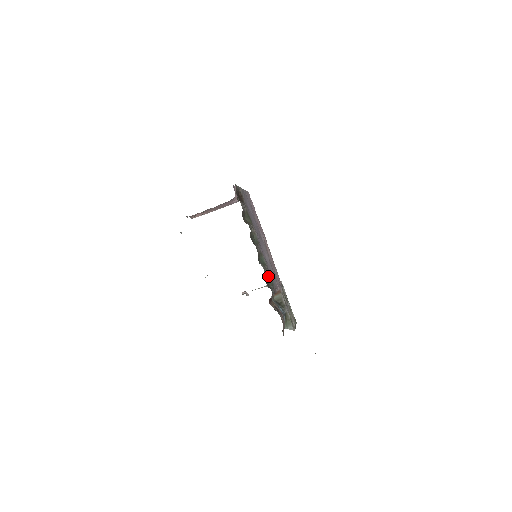
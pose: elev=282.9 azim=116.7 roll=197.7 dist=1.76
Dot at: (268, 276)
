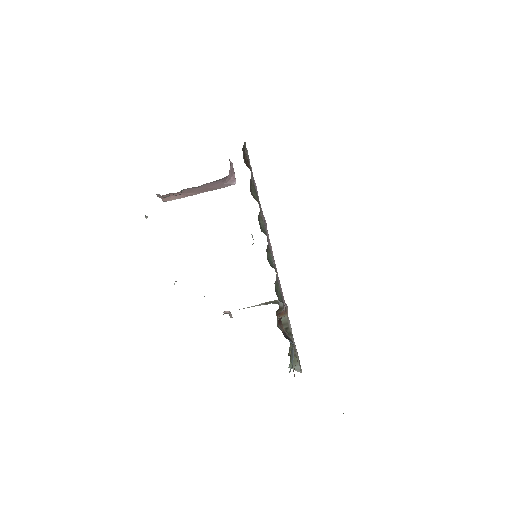
Dot at: (276, 284)
